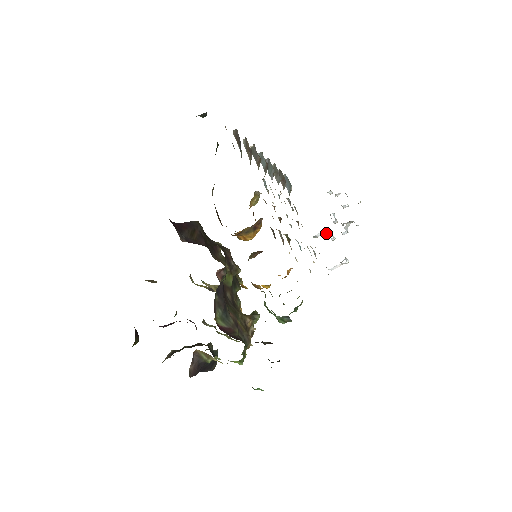
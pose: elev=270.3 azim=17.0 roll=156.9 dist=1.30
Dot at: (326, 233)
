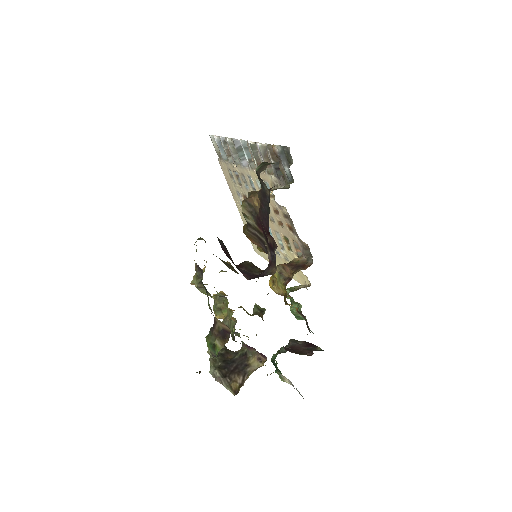
Dot at: occluded
